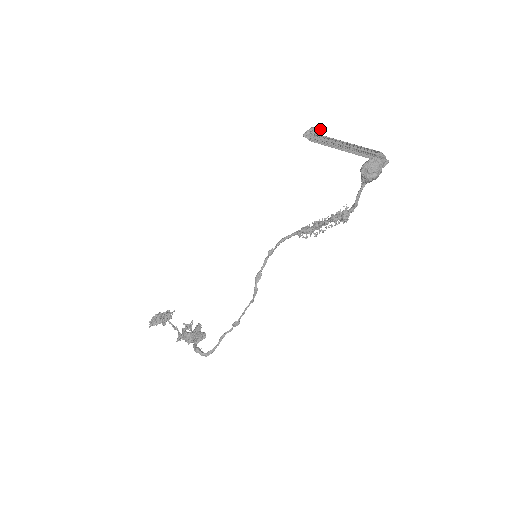
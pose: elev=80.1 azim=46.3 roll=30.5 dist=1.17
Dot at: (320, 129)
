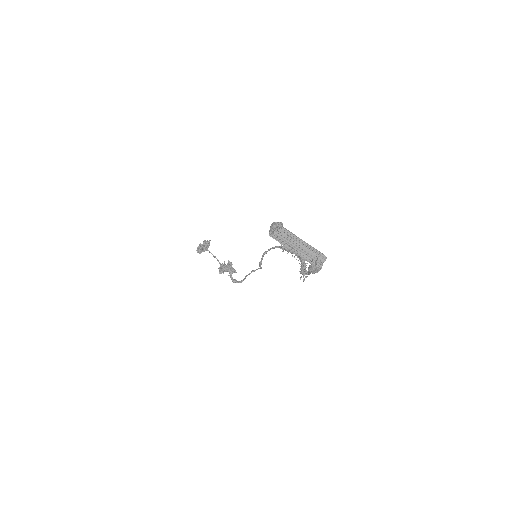
Dot at: occluded
